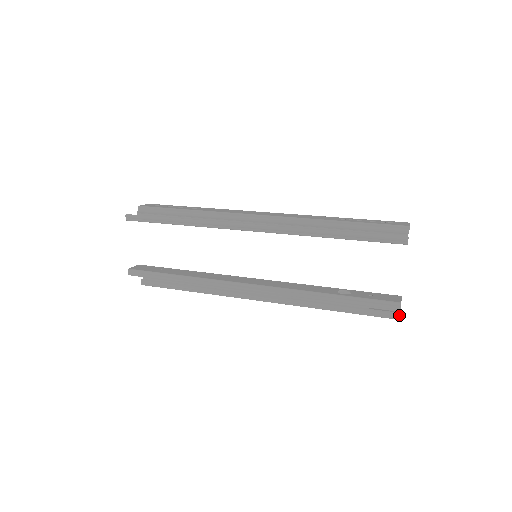
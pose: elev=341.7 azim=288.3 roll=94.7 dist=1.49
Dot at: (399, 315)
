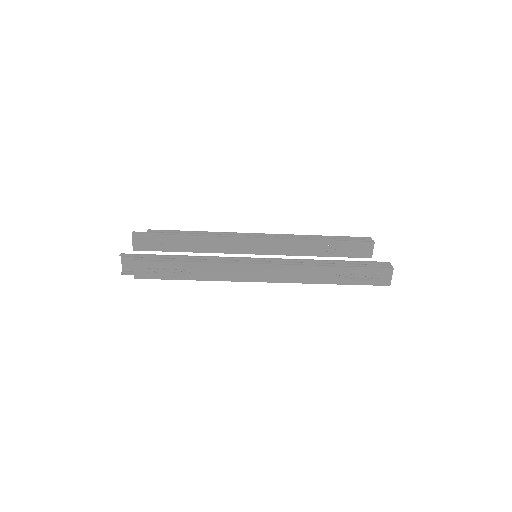
Dot at: occluded
